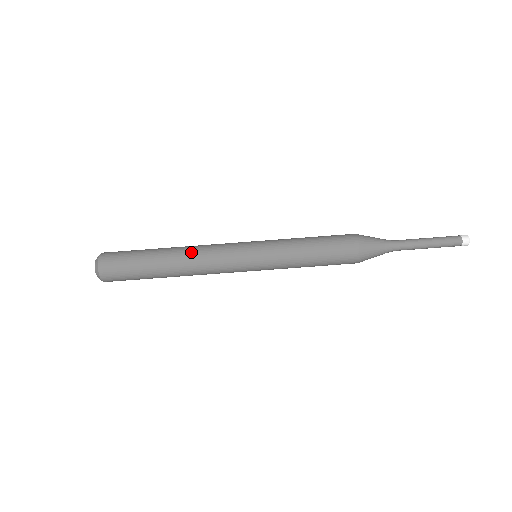
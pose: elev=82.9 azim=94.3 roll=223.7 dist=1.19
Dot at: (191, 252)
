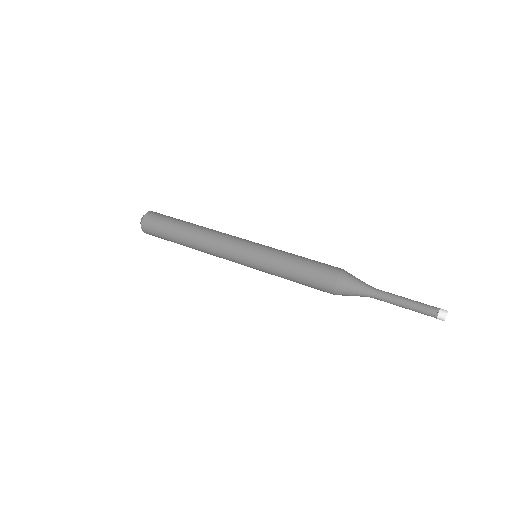
Dot at: (213, 230)
